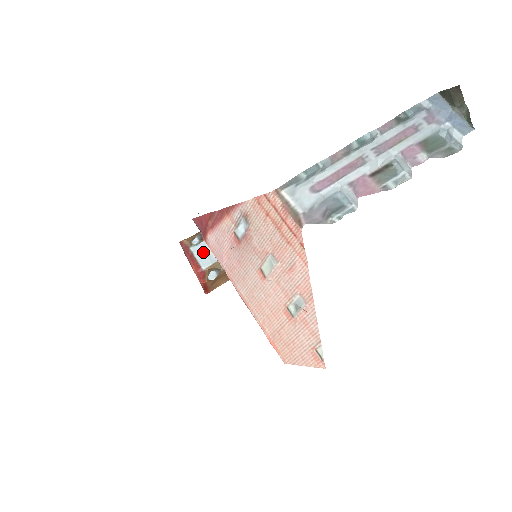
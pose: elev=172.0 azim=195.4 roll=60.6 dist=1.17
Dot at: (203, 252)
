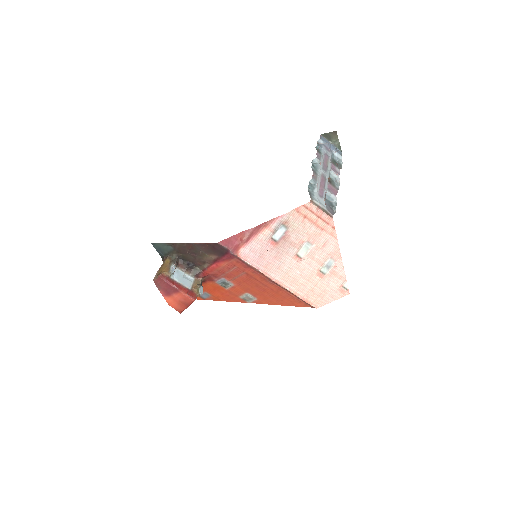
Dot at: (181, 277)
